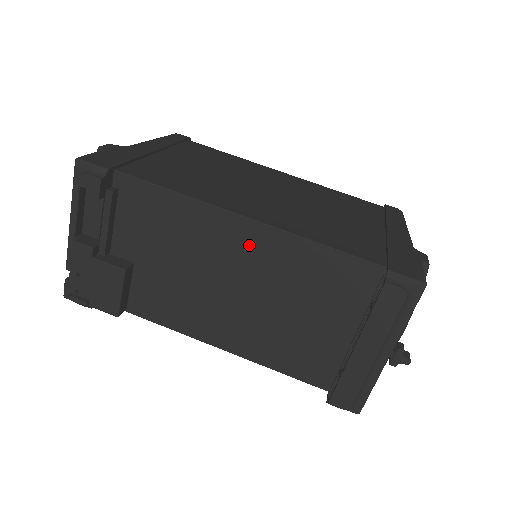
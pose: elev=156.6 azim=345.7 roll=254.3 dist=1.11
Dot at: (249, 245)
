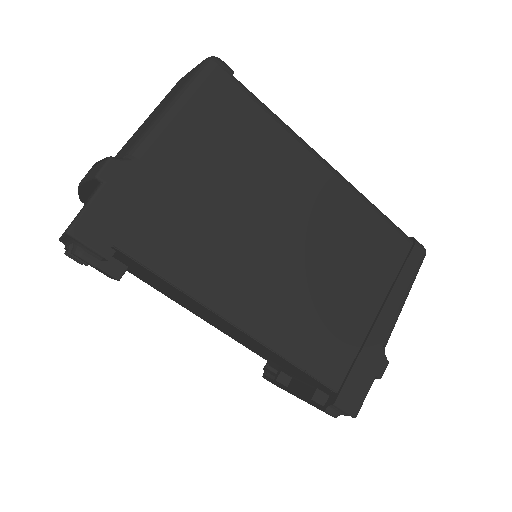
Dot at: (235, 330)
